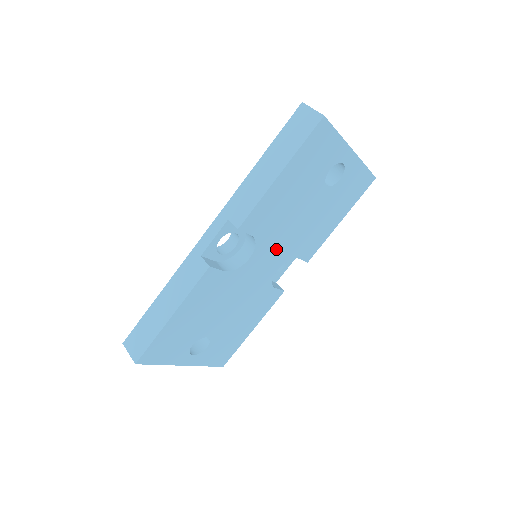
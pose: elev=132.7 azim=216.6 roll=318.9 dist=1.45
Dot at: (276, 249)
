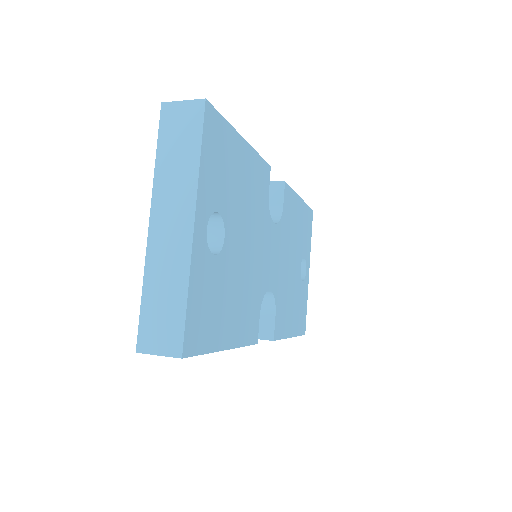
Dot at: (278, 259)
